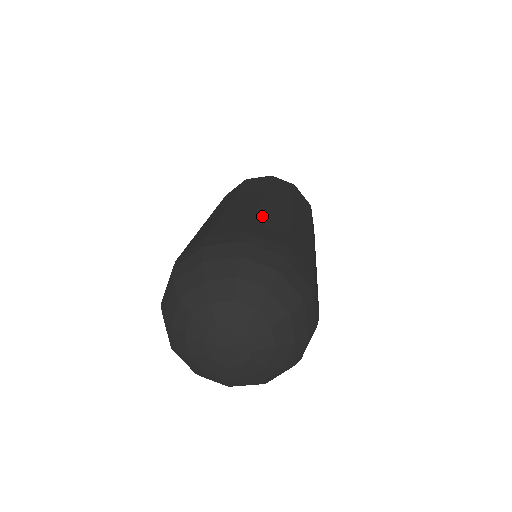
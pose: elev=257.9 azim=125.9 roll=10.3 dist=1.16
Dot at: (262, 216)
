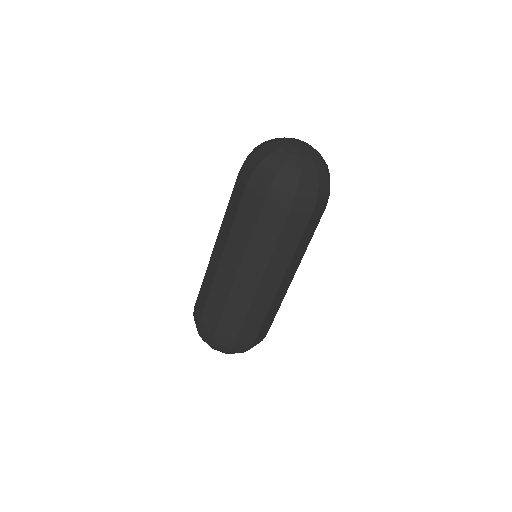
Dot at: occluded
